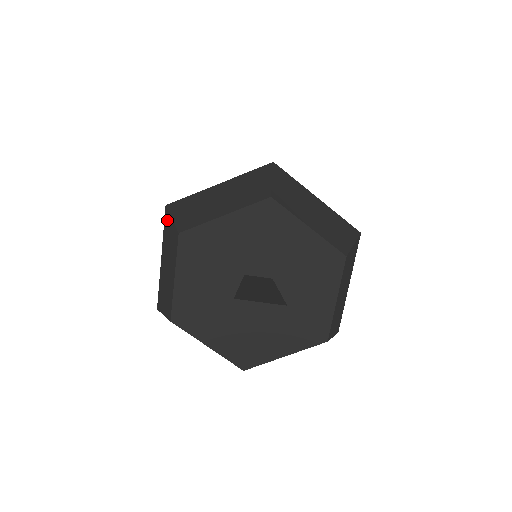
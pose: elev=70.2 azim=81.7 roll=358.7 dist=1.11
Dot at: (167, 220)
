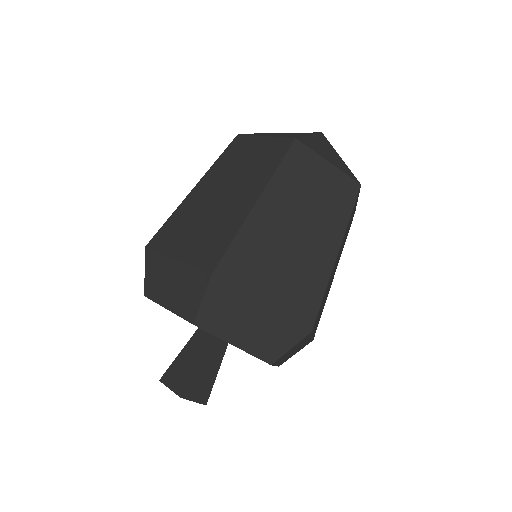
Dot at: (201, 283)
